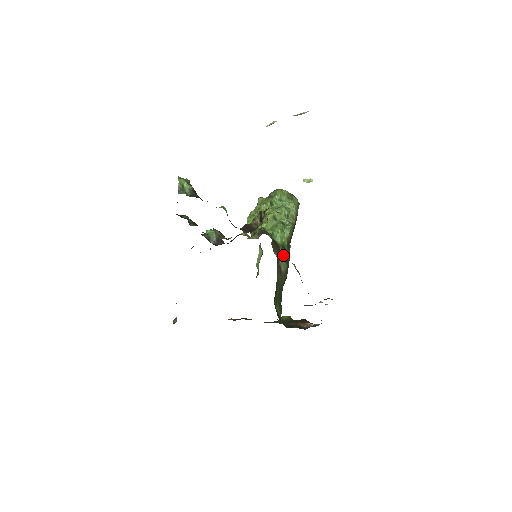
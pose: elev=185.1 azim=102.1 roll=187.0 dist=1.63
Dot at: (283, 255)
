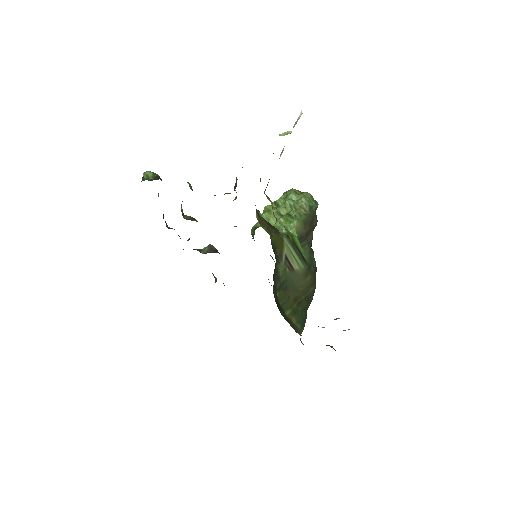
Dot at: (292, 248)
